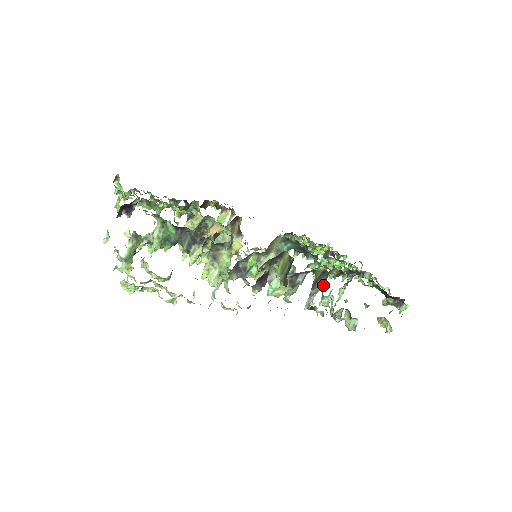
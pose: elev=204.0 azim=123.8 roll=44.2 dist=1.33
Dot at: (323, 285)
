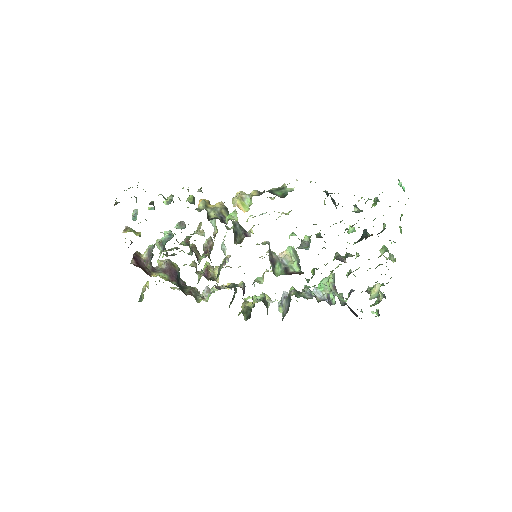
Dot at: (283, 314)
